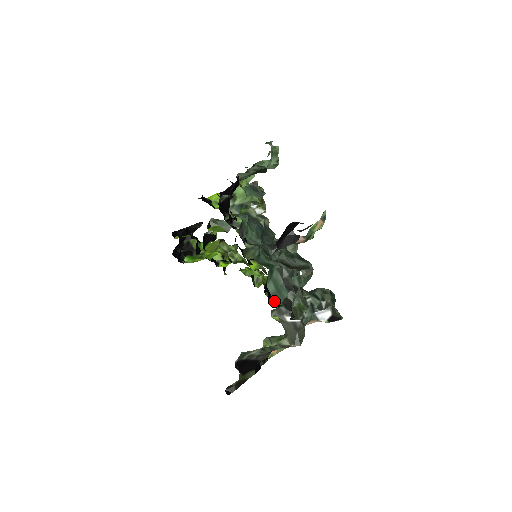
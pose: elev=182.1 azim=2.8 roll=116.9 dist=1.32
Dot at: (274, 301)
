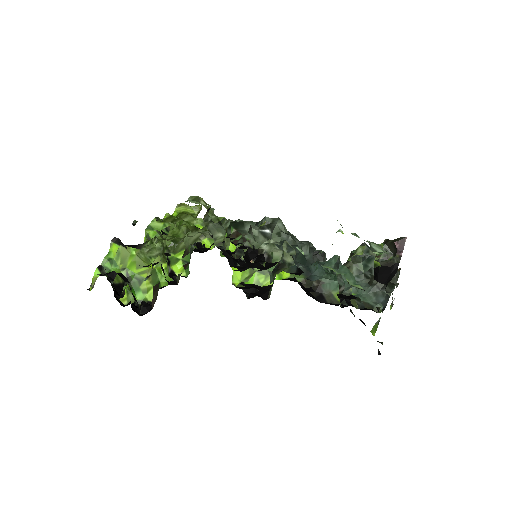
Dot at: occluded
